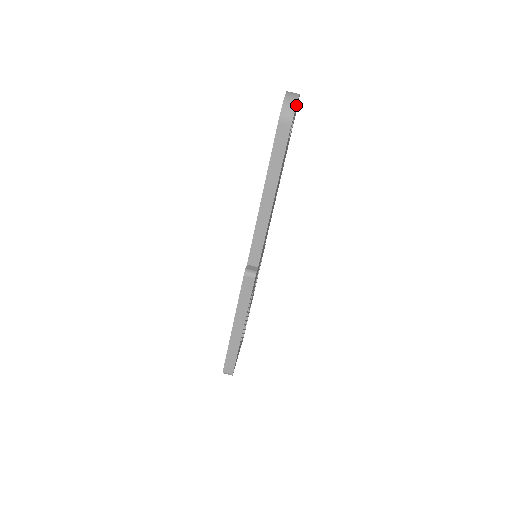
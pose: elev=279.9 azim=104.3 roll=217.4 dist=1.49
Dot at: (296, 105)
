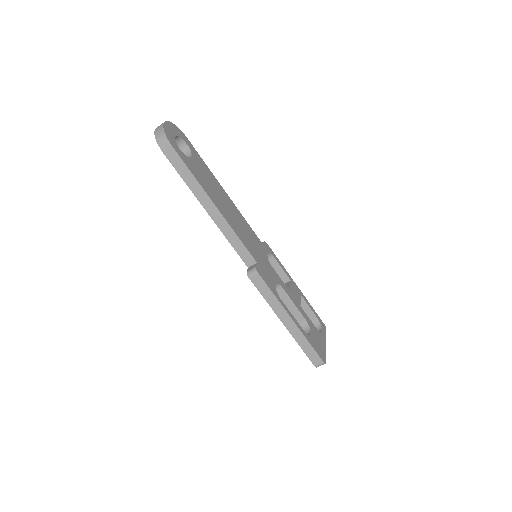
Dot at: (166, 130)
